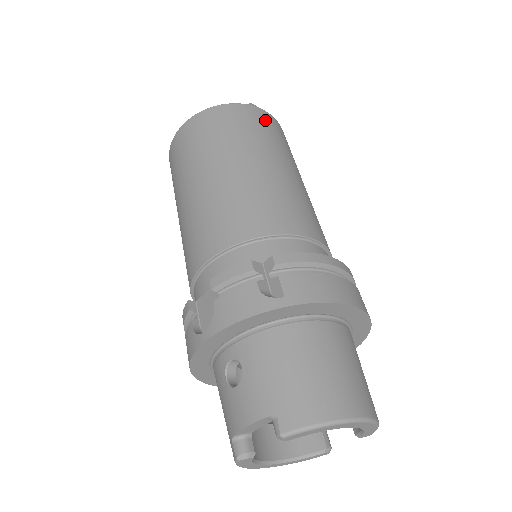
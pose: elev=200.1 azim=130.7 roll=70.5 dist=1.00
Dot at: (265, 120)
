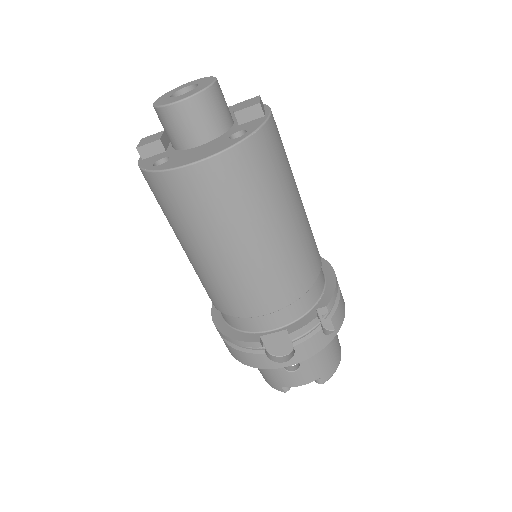
Dot at: (278, 133)
